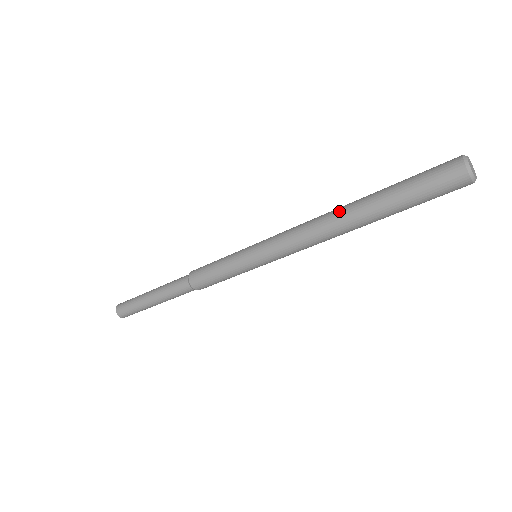
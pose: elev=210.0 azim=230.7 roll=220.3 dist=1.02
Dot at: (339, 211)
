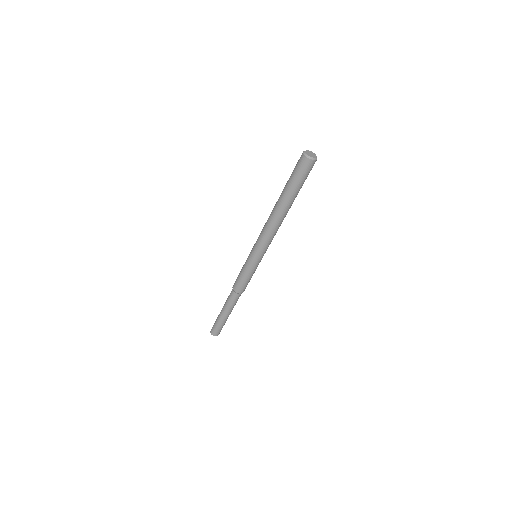
Dot at: (275, 211)
